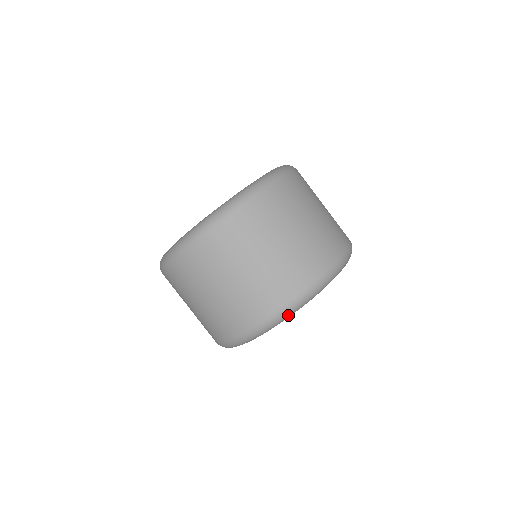
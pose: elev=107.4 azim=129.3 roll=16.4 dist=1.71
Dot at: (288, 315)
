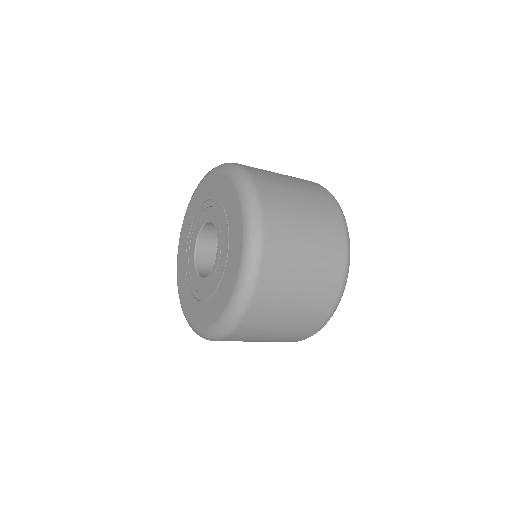
Dot at: occluded
